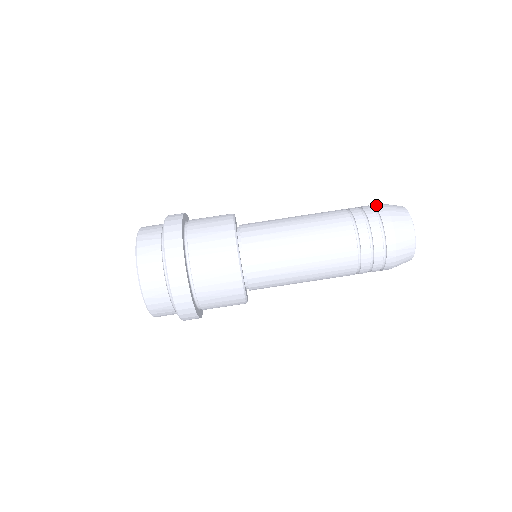
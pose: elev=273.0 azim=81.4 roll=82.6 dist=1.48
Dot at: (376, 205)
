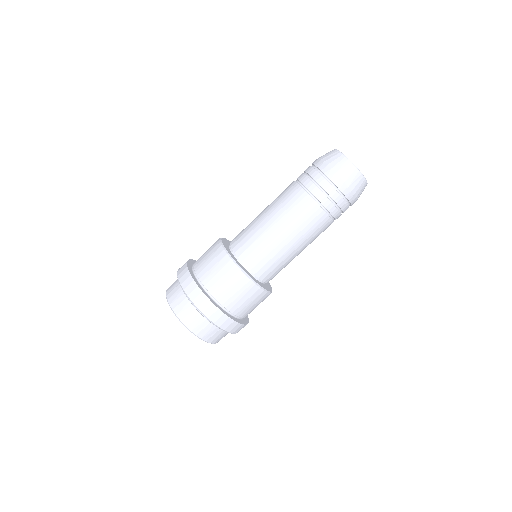
Dot at: (322, 169)
